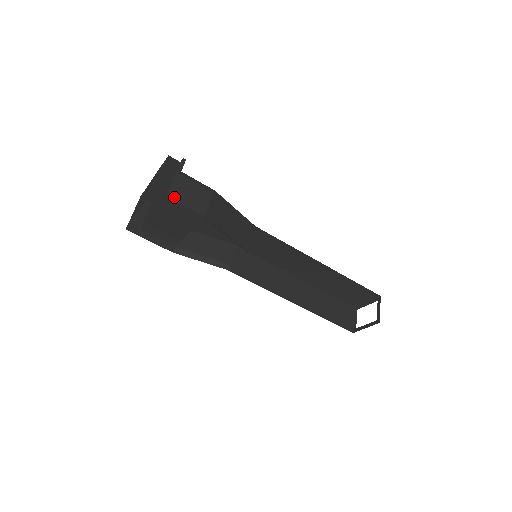
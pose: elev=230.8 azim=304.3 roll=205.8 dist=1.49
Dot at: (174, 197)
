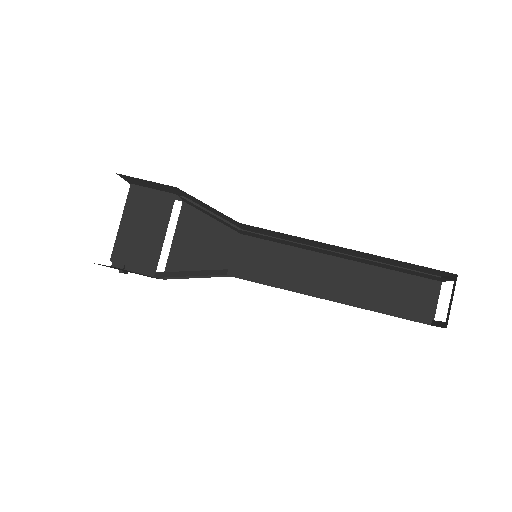
Dot at: (140, 186)
